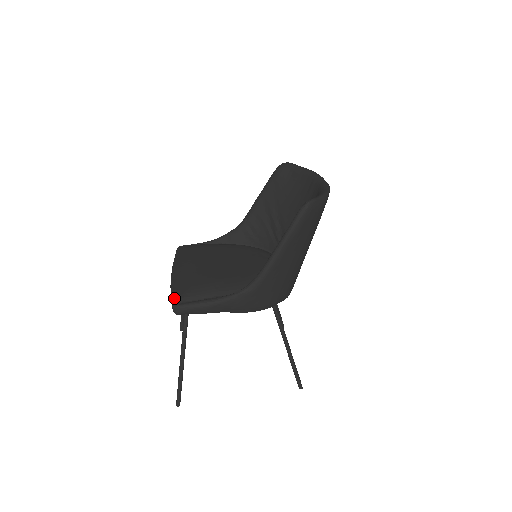
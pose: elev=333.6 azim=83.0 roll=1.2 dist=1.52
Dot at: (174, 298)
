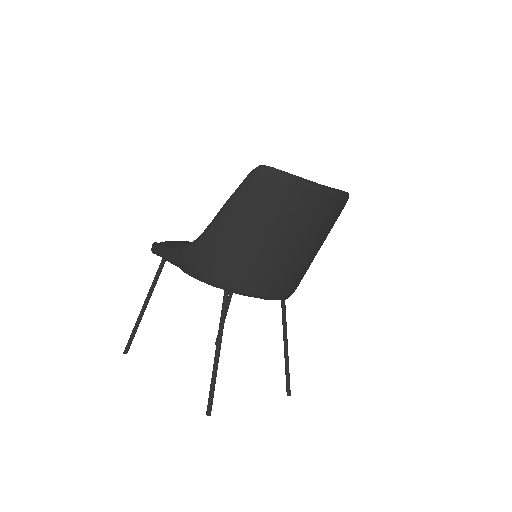
Dot at: occluded
